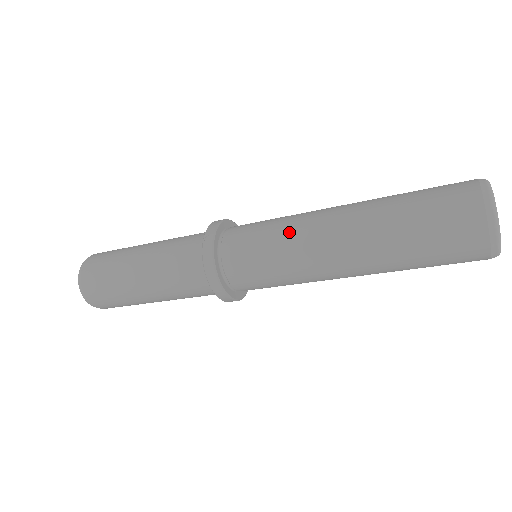
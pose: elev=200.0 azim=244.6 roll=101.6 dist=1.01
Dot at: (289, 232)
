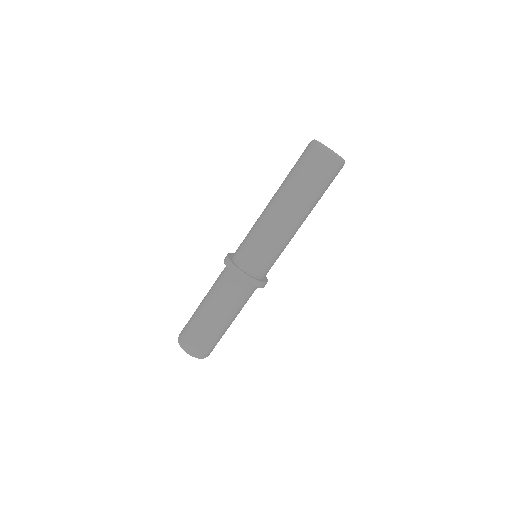
Dot at: occluded
